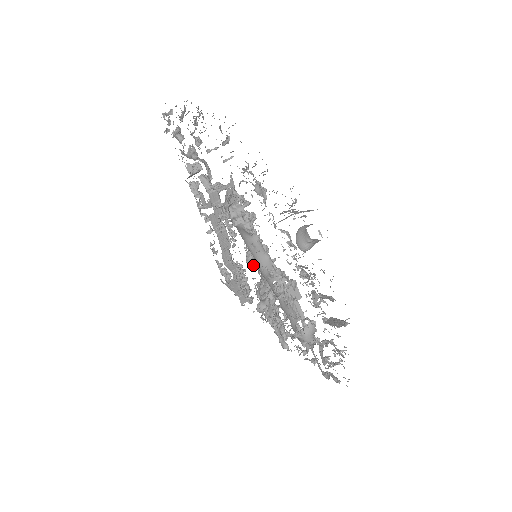
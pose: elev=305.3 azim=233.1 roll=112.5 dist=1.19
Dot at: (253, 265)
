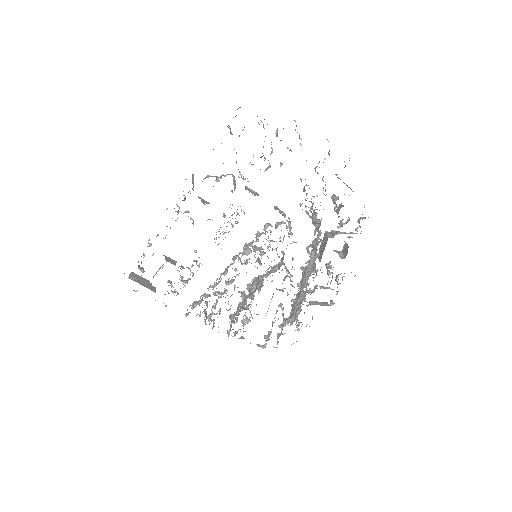
Dot at: (244, 263)
